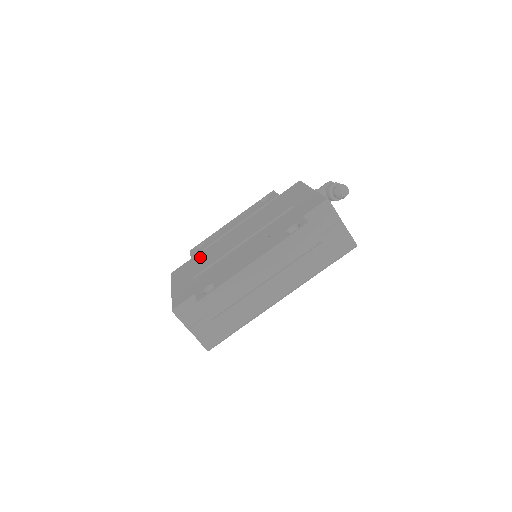
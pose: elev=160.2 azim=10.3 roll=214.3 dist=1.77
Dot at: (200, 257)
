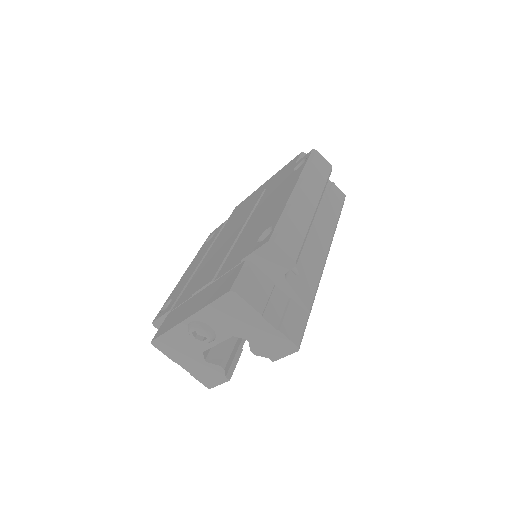
Dot at: (186, 293)
